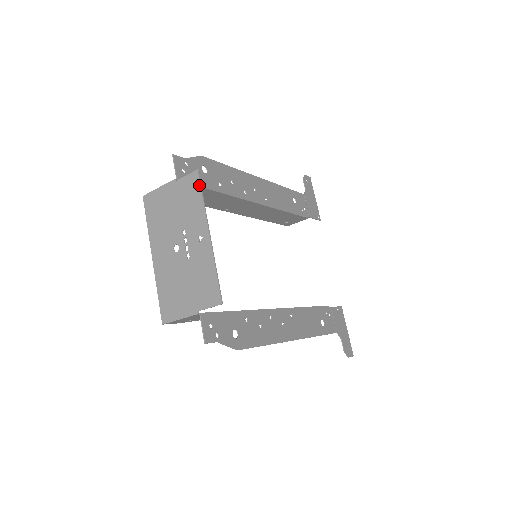
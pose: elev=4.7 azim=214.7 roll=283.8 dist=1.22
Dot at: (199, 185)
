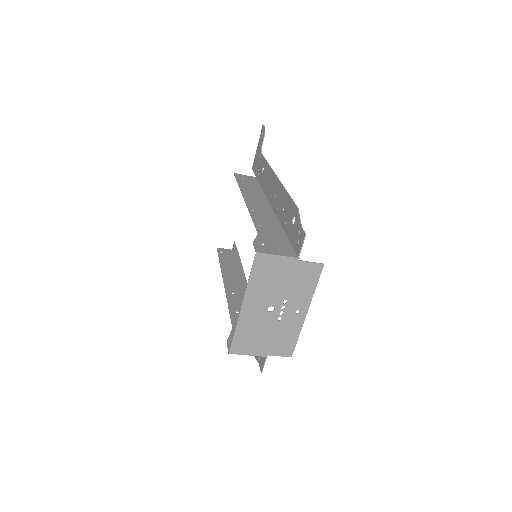
Dot at: (319, 276)
